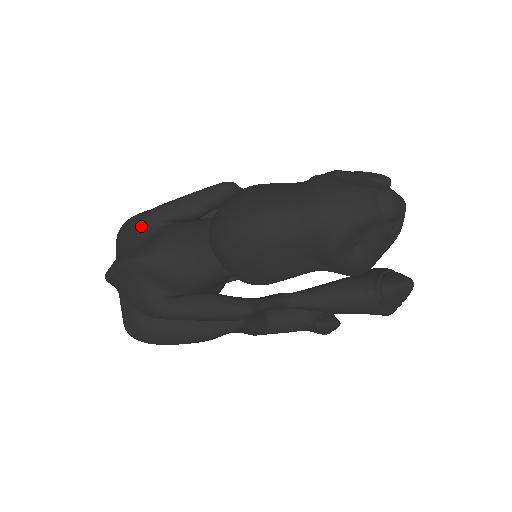
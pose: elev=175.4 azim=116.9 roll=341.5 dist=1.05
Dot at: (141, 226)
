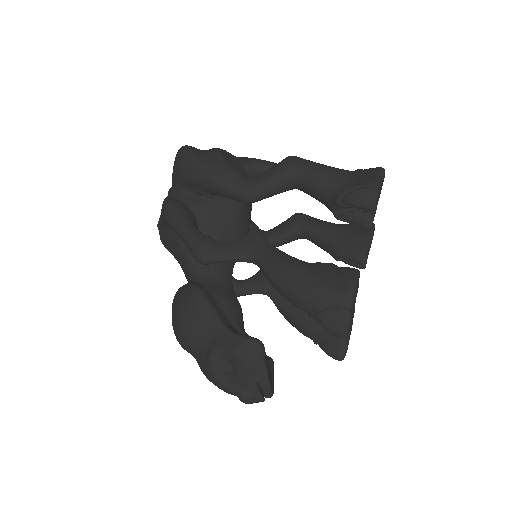
Dot at: (163, 219)
